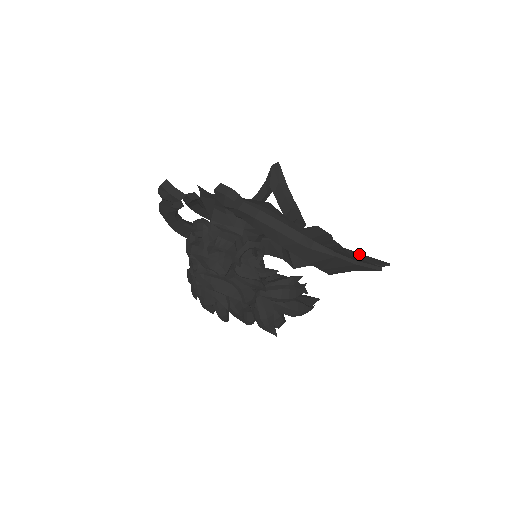
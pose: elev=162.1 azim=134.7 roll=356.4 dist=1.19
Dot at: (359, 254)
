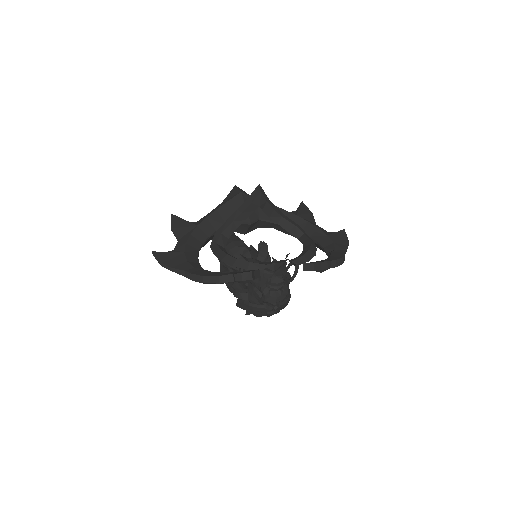
Dot at: (302, 213)
